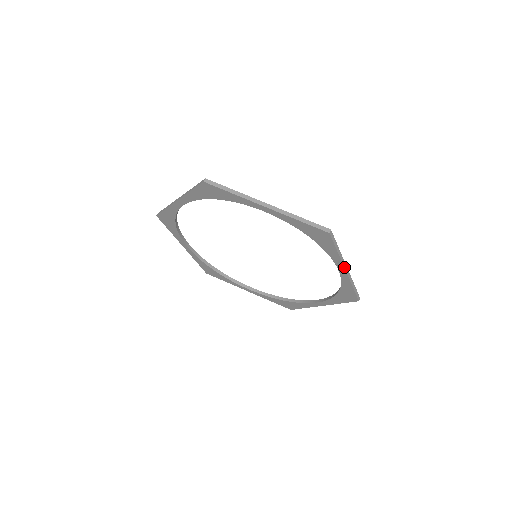
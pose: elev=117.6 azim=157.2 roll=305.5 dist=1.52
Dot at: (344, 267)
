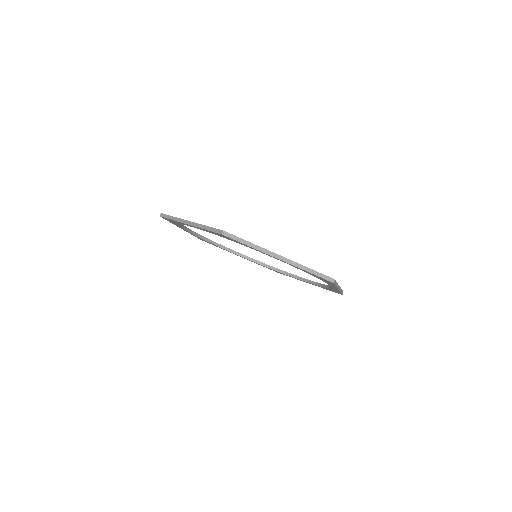
Dot at: (274, 257)
